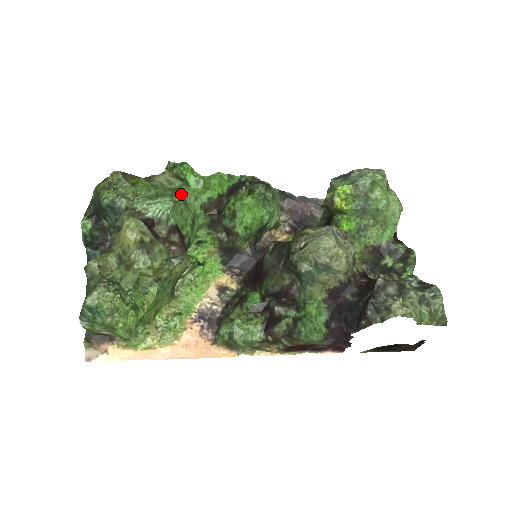
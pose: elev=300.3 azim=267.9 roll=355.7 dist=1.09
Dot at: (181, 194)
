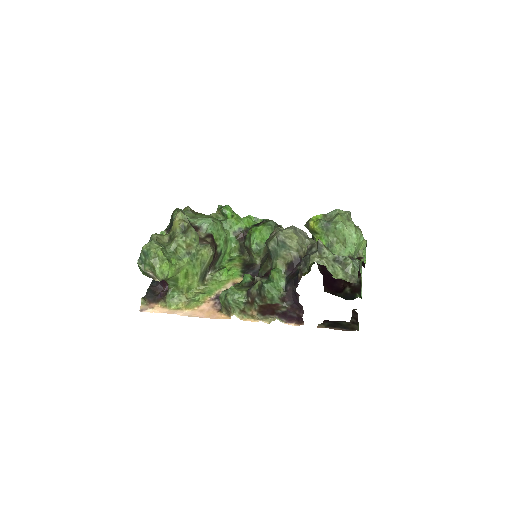
Dot at: (221, 222)
